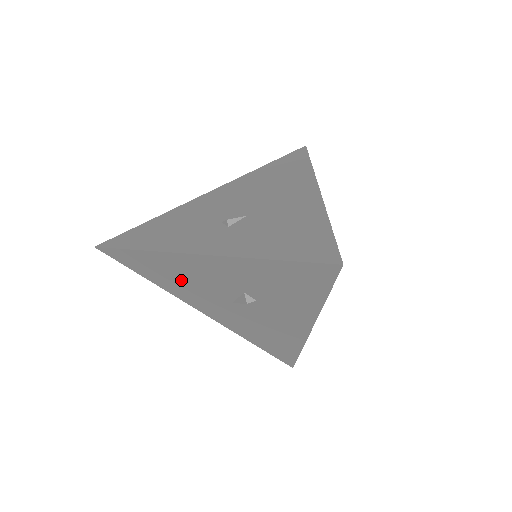
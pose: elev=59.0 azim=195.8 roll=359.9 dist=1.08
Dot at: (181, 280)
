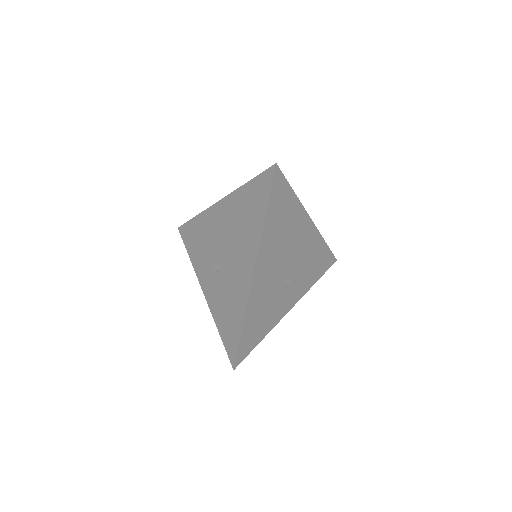
Dot at: occluded
